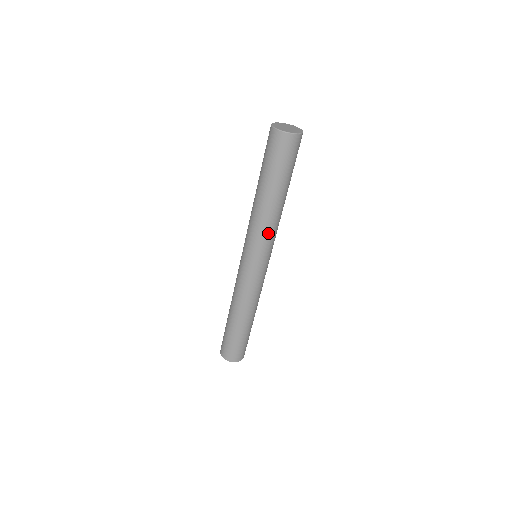
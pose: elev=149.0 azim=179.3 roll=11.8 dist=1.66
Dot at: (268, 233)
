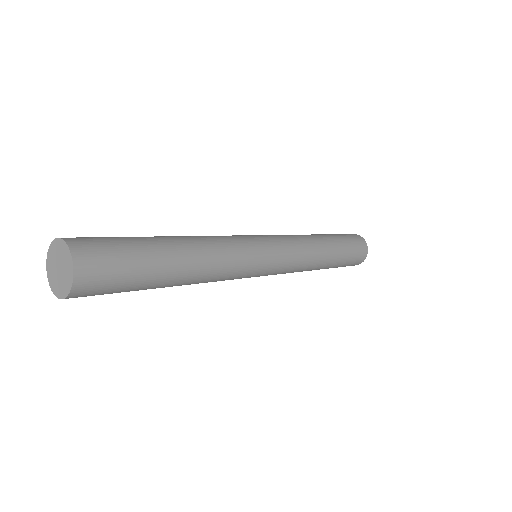
Dot at: (303, 254)
